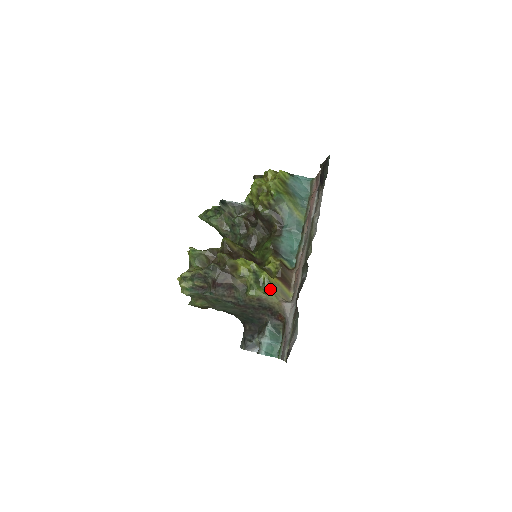
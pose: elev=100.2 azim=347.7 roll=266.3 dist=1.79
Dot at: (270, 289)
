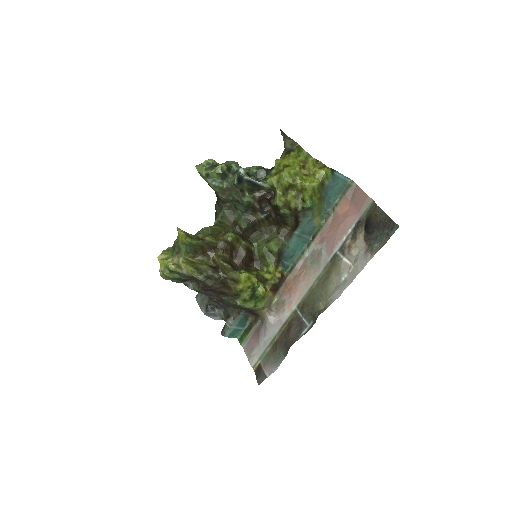
Dot at: (261, 302)
